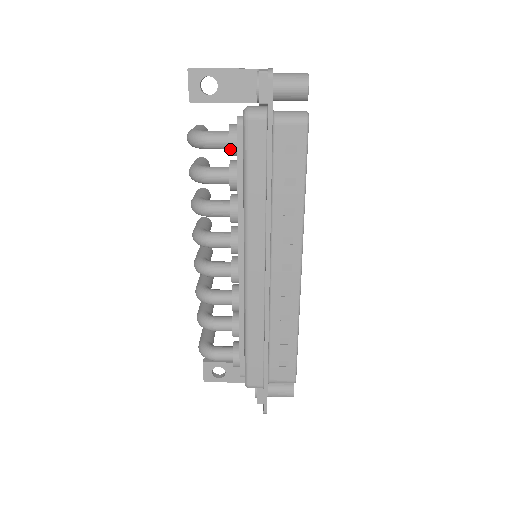
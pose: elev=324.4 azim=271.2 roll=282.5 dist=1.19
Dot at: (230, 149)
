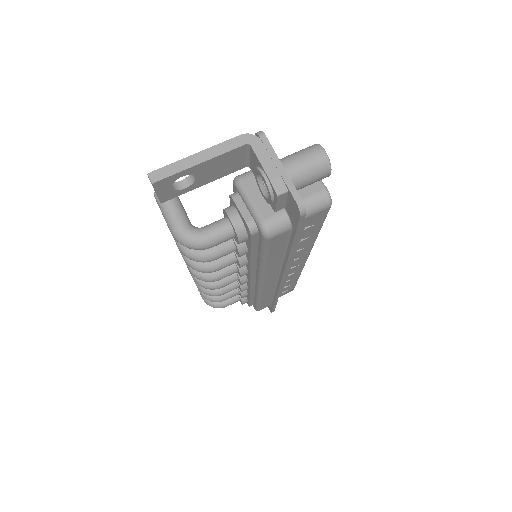
Dot at: occluded
